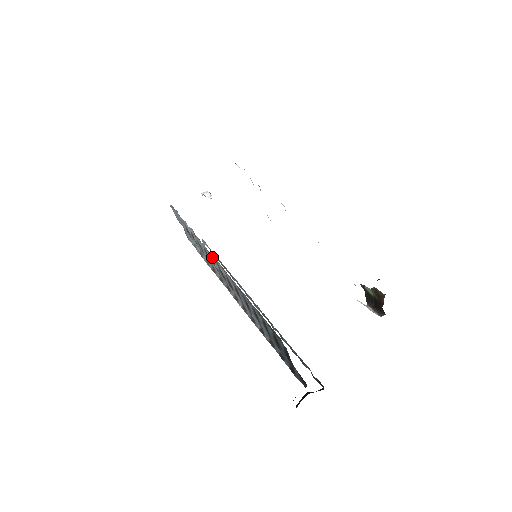
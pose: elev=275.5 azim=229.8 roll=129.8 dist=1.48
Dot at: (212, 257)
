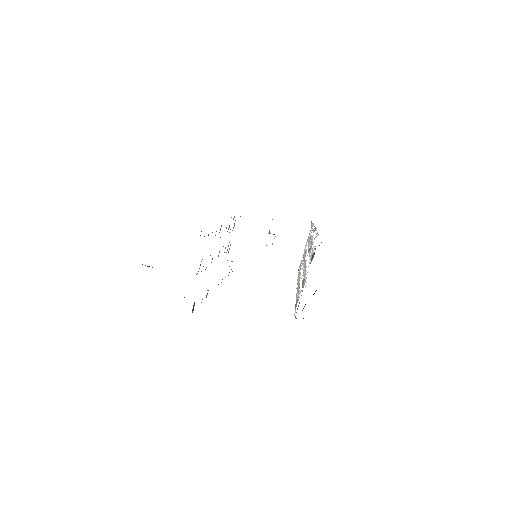
Dot at: occluded
